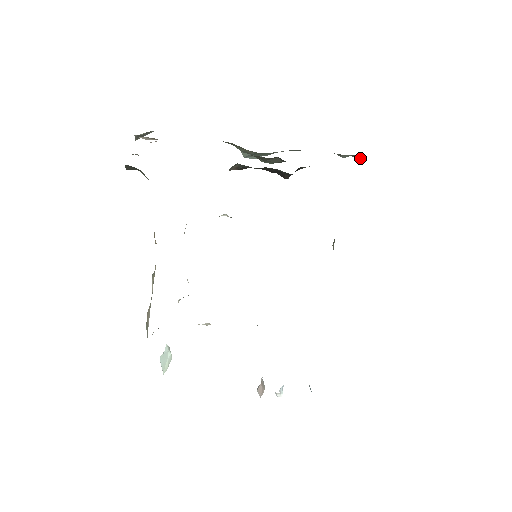
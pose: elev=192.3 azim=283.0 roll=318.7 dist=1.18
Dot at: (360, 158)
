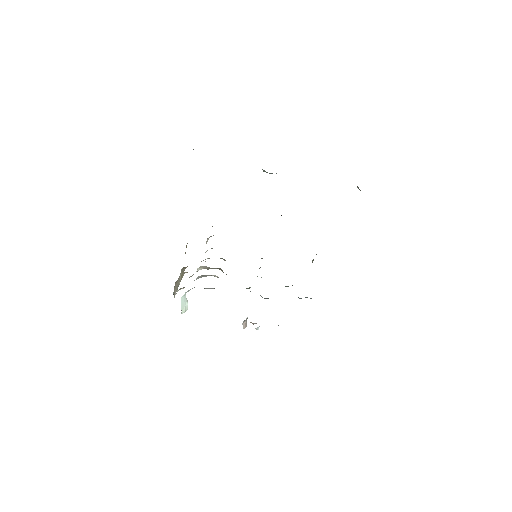
Dot at: occluded
